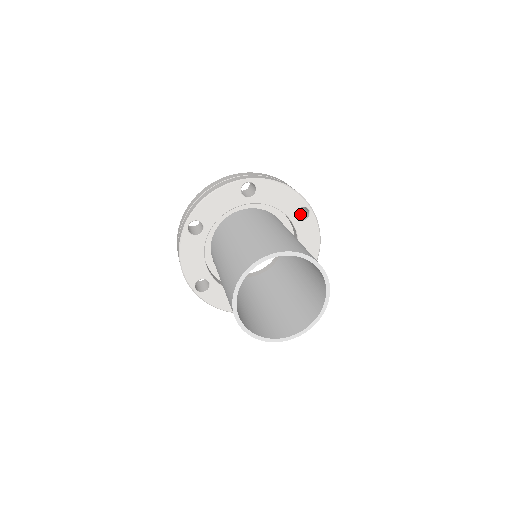
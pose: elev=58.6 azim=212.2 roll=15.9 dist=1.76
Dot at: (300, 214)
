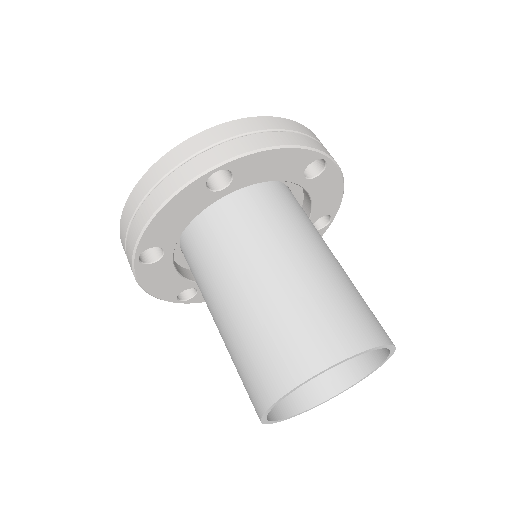
Dot at: occluded
